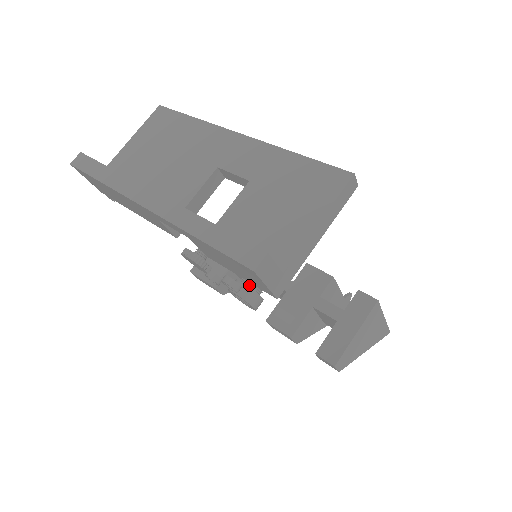
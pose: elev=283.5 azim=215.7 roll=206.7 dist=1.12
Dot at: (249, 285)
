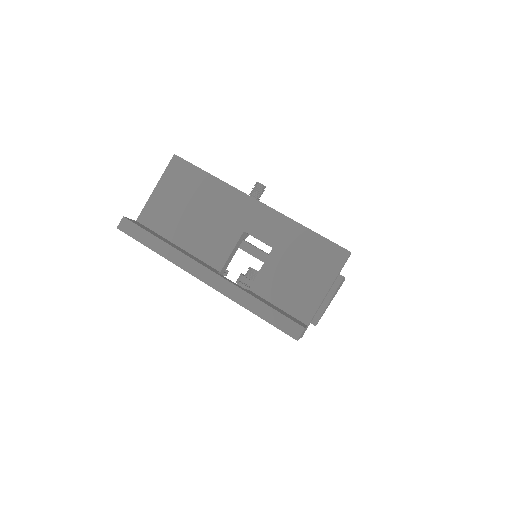
Dot at: (253, 280)
